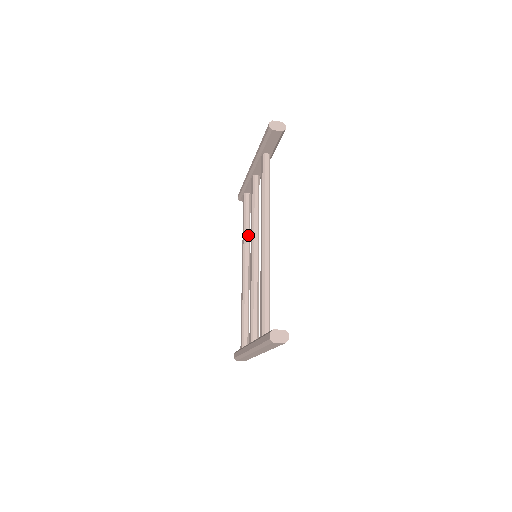
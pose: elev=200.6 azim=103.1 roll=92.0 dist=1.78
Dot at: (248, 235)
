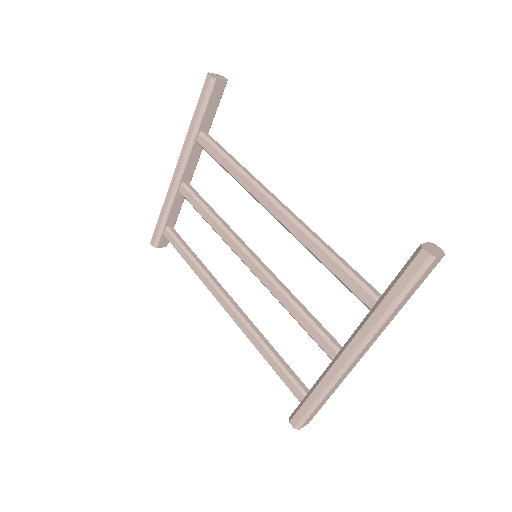
Dot at: (204, 266)
